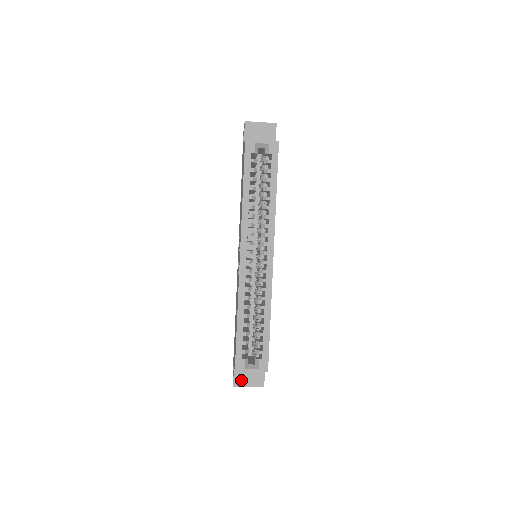
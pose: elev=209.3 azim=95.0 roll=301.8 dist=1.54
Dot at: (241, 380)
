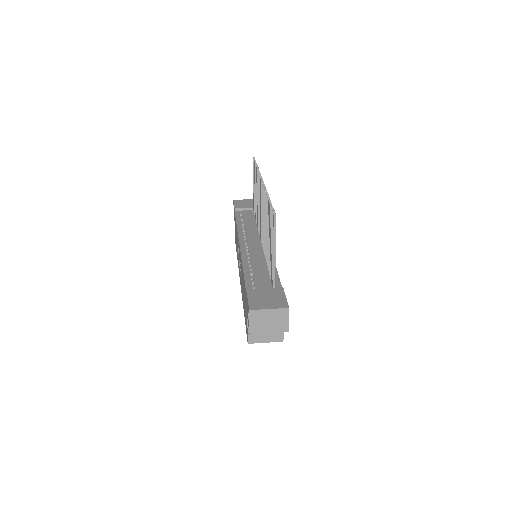
Dot at: occluded
